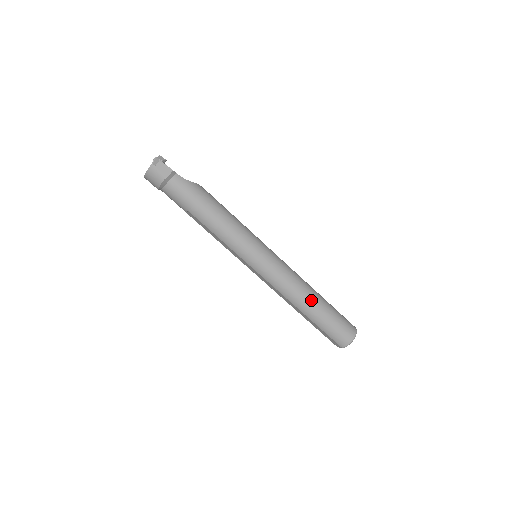
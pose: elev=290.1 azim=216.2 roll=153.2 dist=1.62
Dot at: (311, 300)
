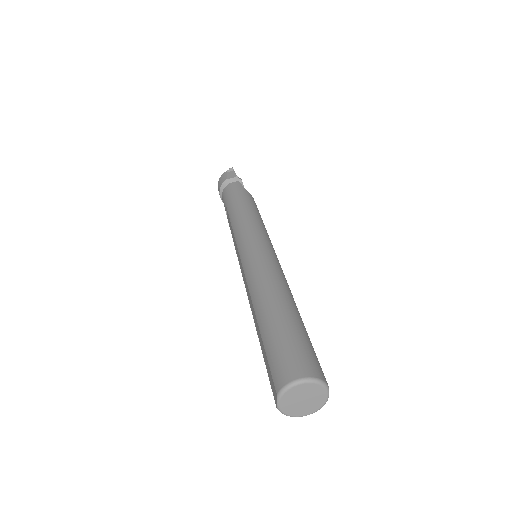
Dot at: (276, 298)
